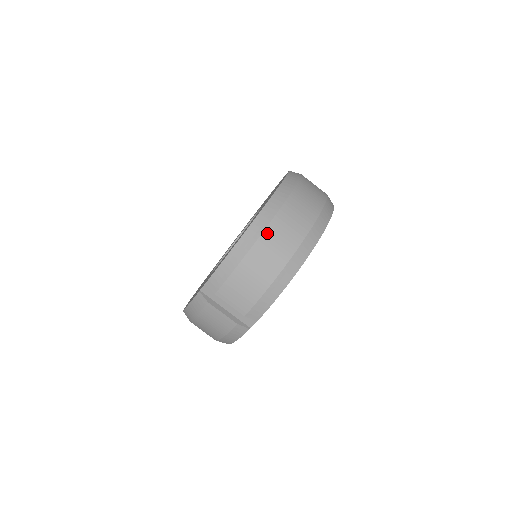
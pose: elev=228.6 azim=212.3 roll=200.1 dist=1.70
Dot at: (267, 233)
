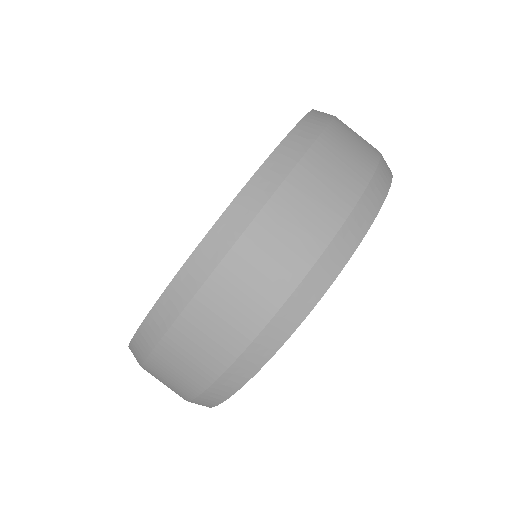
Dot at: (150, 365)
